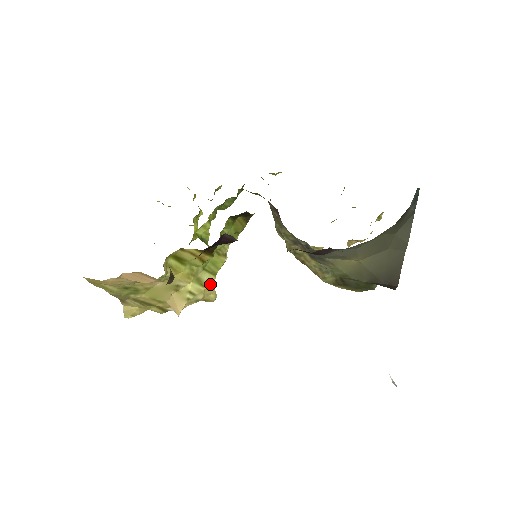
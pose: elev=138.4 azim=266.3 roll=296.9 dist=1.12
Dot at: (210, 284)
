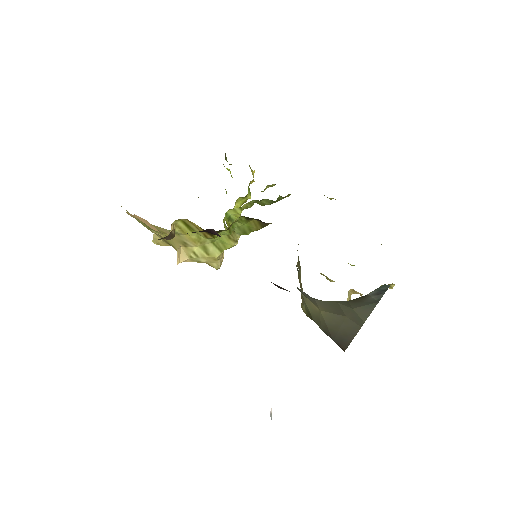
Dot at: (214, 256)
